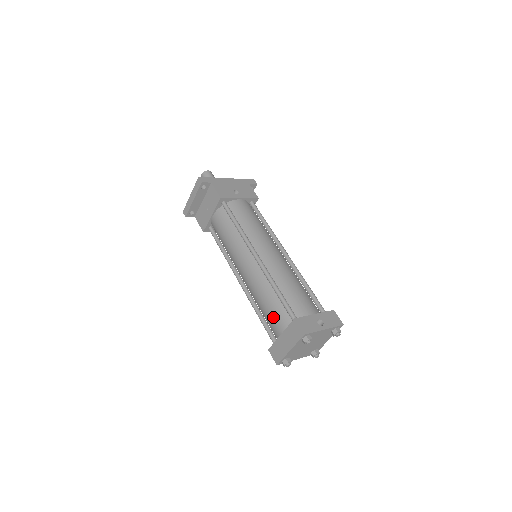
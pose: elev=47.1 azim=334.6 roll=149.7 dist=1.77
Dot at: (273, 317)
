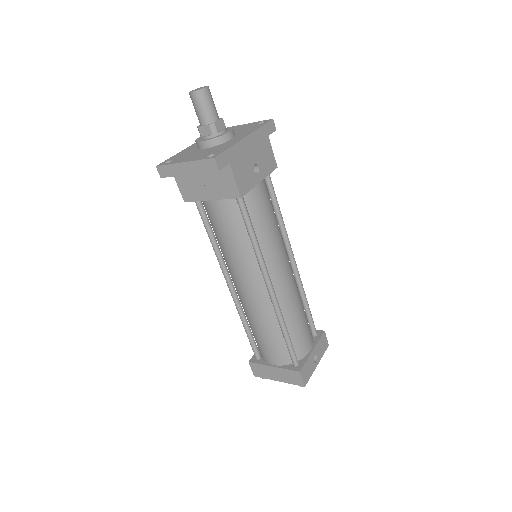
Dot at: (269, 349)
